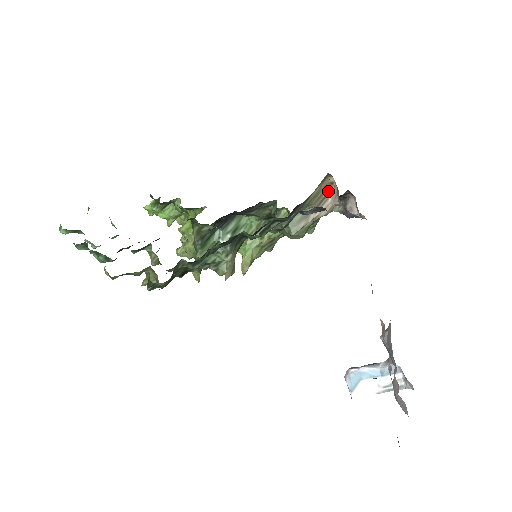
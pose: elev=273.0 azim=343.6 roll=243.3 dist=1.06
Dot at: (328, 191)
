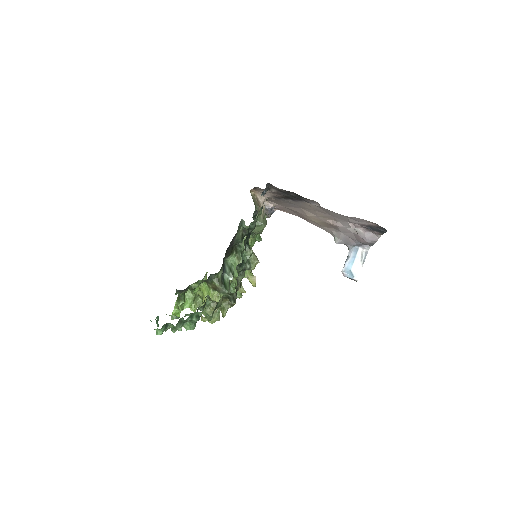
Dot at: (256, 199)
